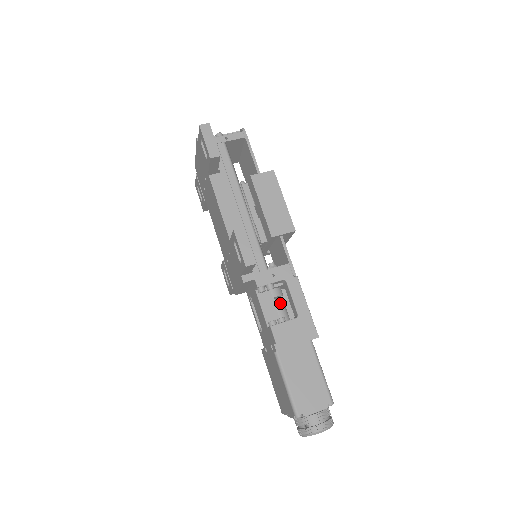
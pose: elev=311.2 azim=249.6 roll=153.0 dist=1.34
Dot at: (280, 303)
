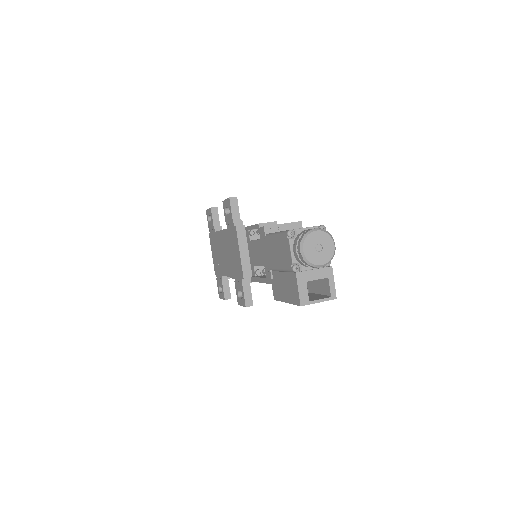
Dot at: occluded
